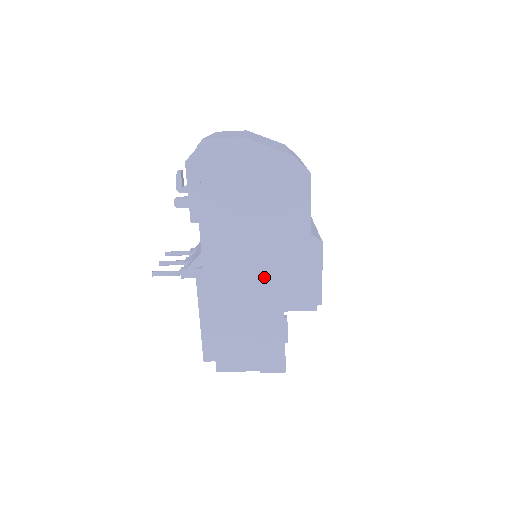
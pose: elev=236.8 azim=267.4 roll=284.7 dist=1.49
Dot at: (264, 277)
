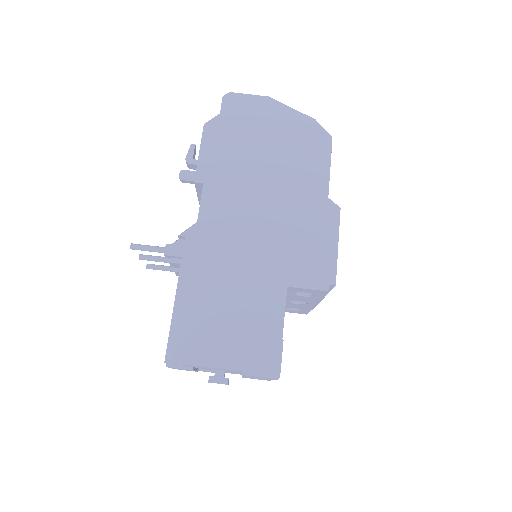
Dot at: (268, 239)
